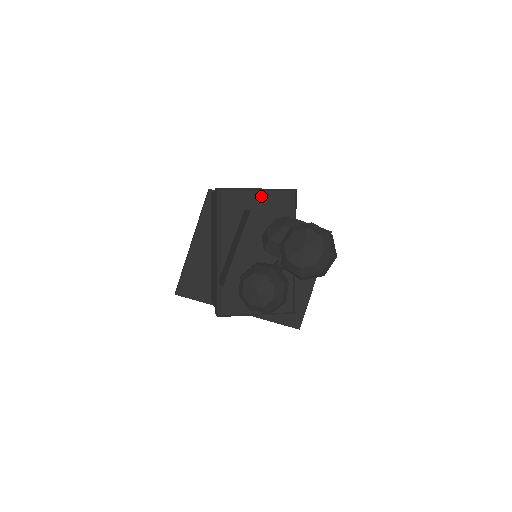
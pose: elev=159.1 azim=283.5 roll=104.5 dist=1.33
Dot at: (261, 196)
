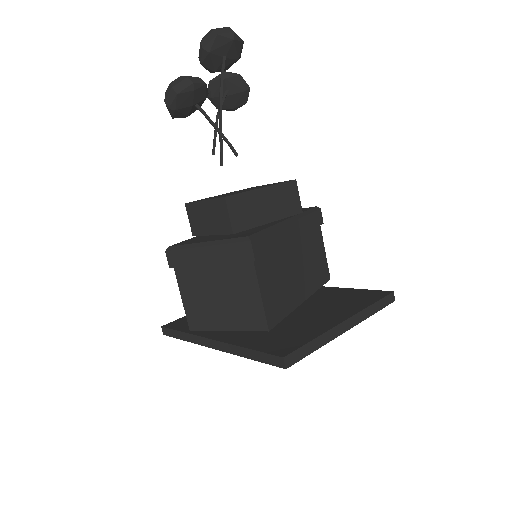
Dot at: occluded
